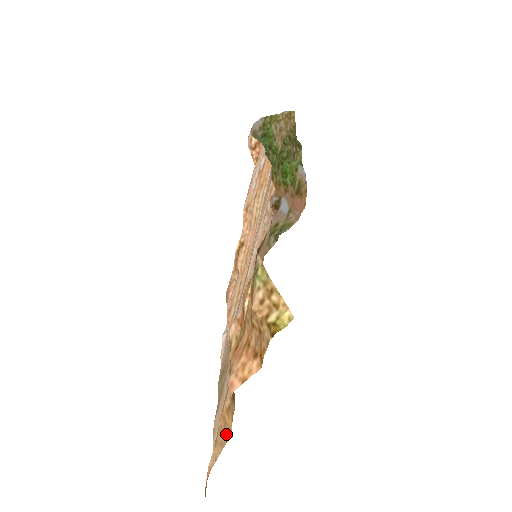
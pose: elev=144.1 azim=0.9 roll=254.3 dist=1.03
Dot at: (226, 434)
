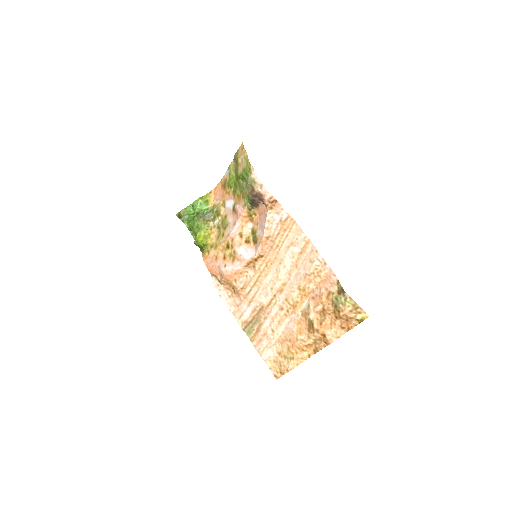
Dot at: (307, 354)
